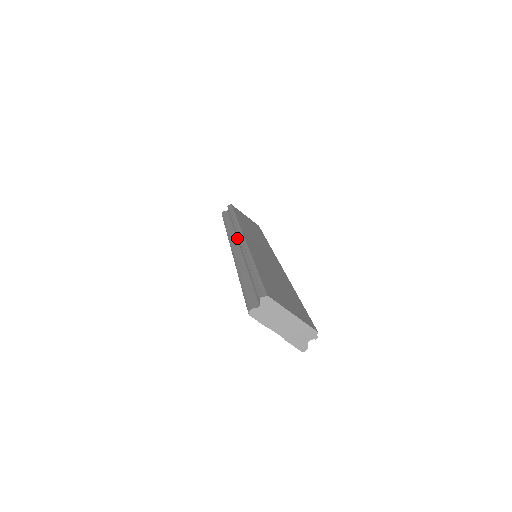
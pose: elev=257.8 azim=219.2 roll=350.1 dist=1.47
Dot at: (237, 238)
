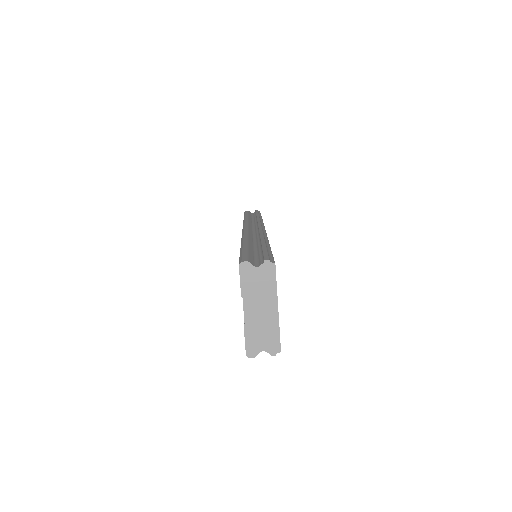
Dot at: (255, 226)
